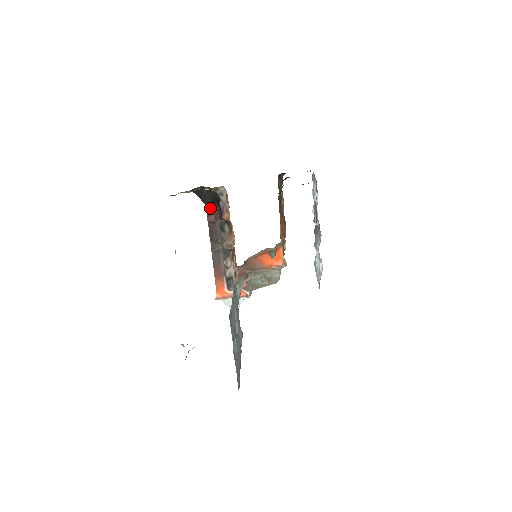
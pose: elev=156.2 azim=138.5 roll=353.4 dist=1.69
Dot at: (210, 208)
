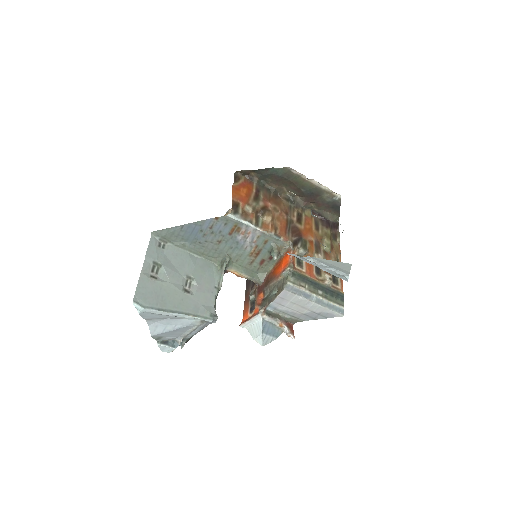
Dot at: occluded
